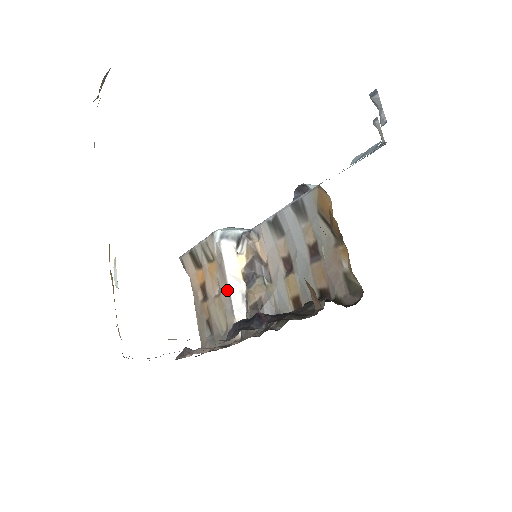
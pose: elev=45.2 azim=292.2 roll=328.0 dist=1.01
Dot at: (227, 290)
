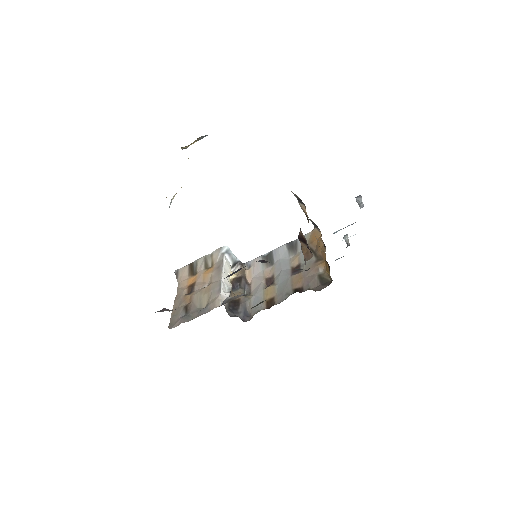
Dot at: (219, 279)
